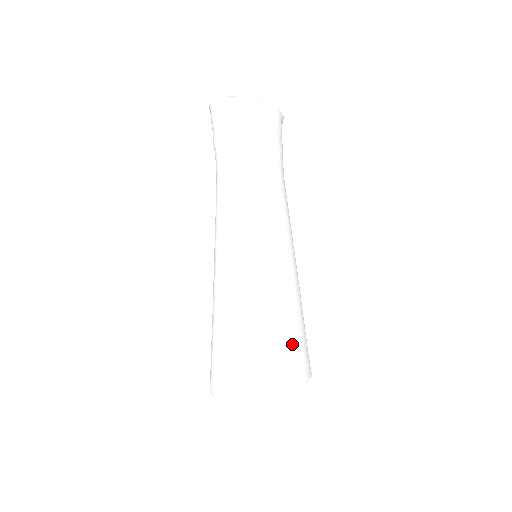
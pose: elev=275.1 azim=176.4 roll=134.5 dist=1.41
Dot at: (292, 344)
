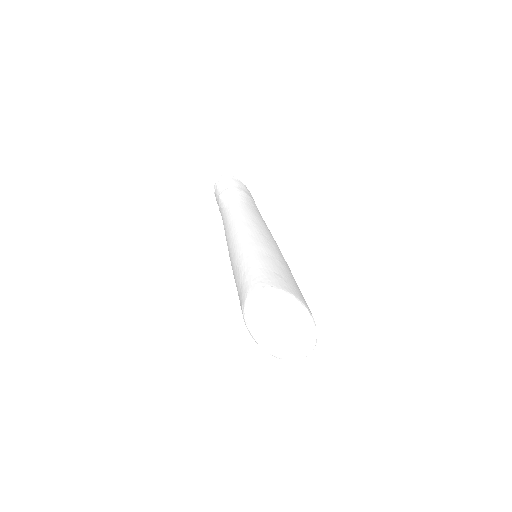
Dot at: occluded
